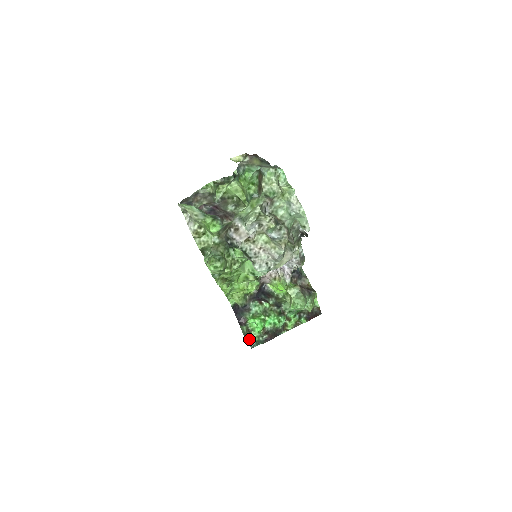
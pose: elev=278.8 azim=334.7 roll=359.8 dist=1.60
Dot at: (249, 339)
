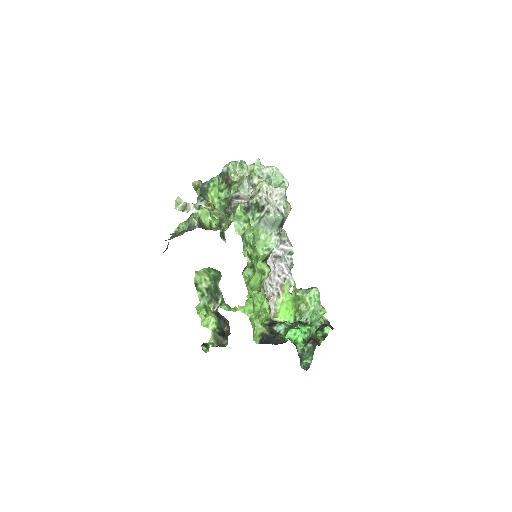
Dot at: (299, 354)
